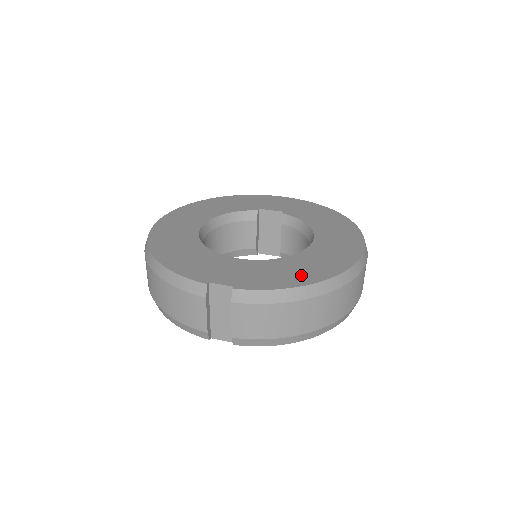
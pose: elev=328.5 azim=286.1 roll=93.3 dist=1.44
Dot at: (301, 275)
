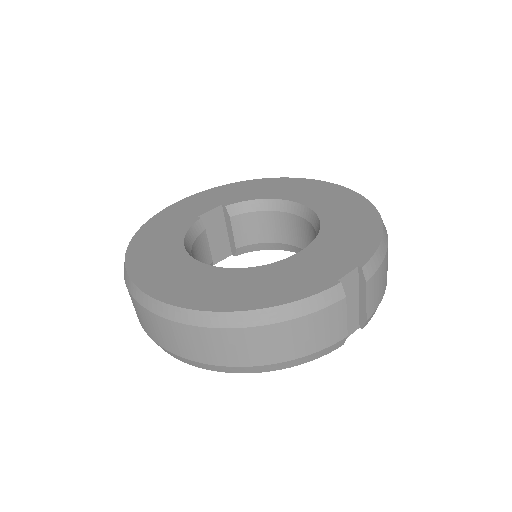
Dot at: (363, 224)
